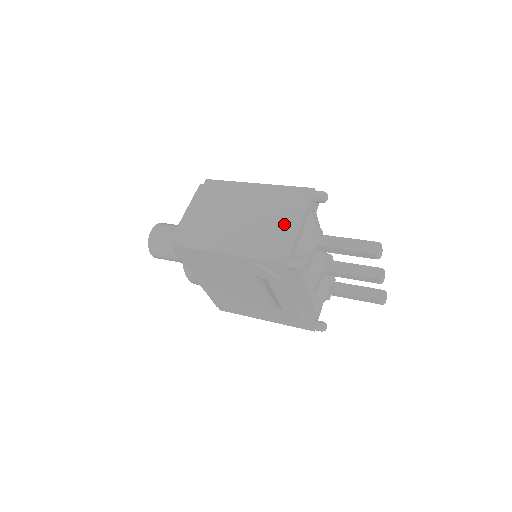
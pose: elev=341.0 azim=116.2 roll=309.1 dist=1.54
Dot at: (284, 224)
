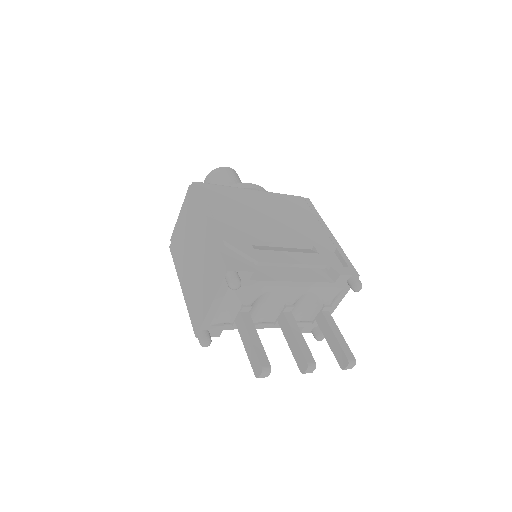
Dot at: (205, 294)
